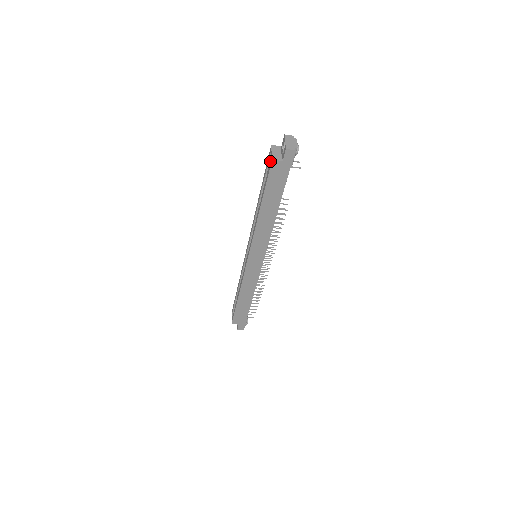
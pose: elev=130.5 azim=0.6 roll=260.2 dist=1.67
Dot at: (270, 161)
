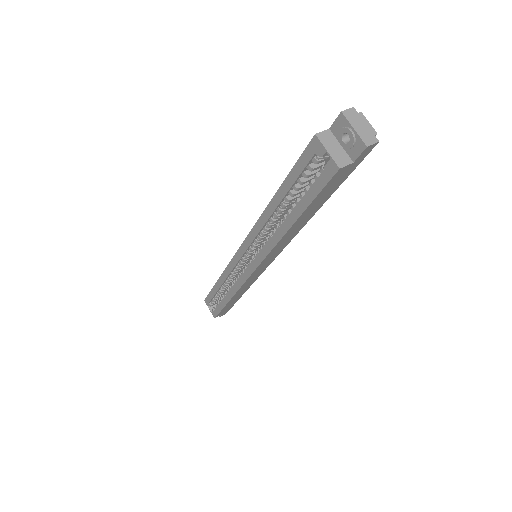
Dot at: (328, 167)
